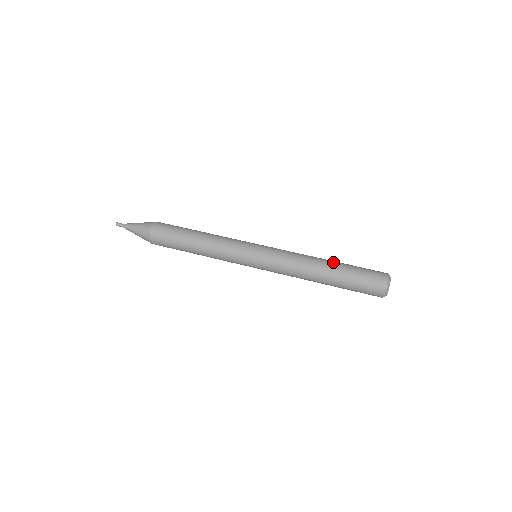
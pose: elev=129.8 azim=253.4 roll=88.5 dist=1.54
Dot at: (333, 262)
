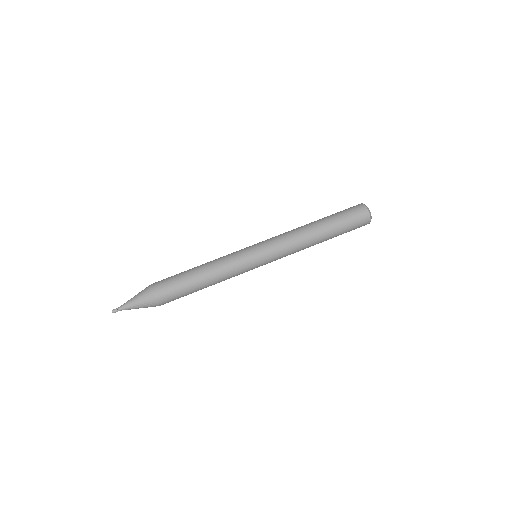
Dot at: (321, 223)
